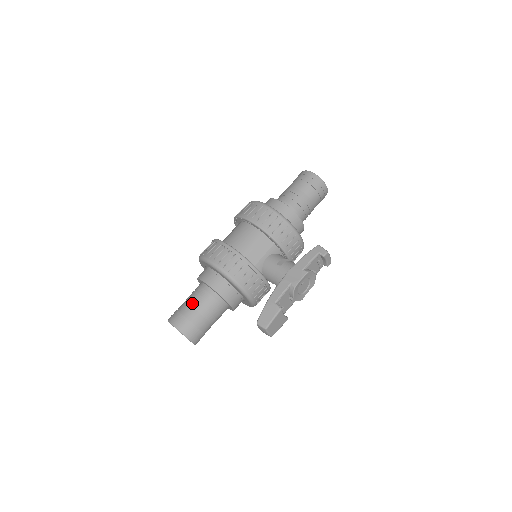
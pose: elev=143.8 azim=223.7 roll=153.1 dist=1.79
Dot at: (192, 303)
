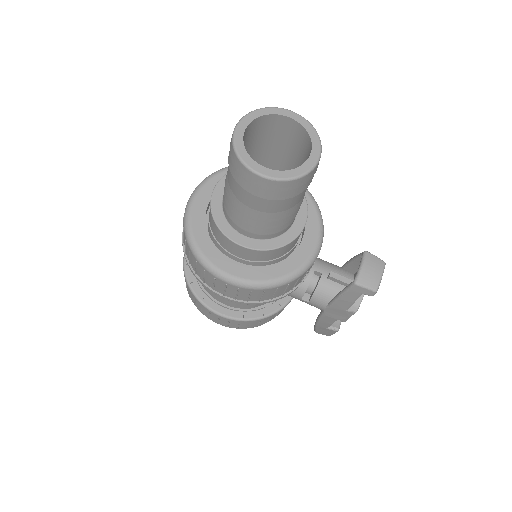
Dot at: occluded
